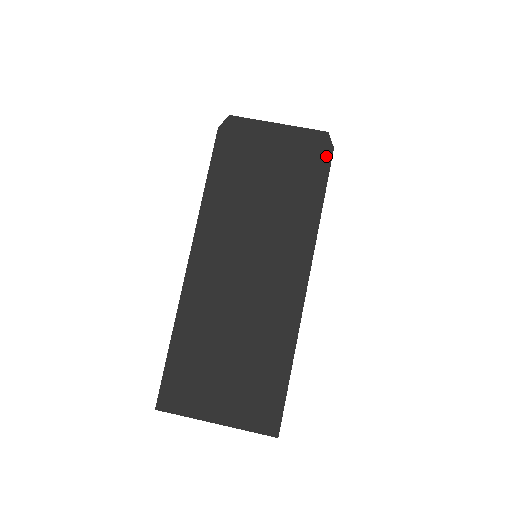
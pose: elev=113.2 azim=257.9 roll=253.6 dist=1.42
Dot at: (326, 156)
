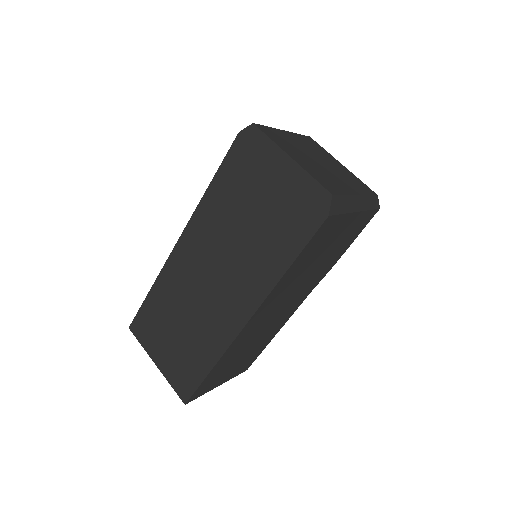
Dot at: (317, 220)
